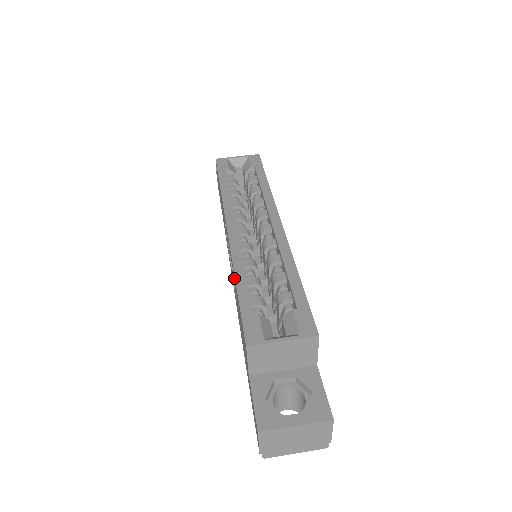
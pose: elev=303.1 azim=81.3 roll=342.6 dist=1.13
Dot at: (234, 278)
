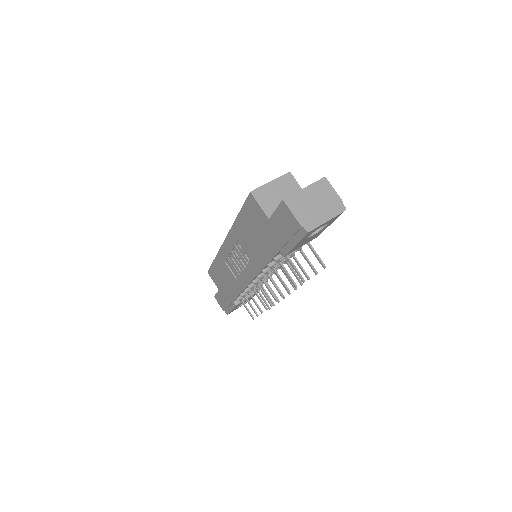
Dot at: (238, 230)
